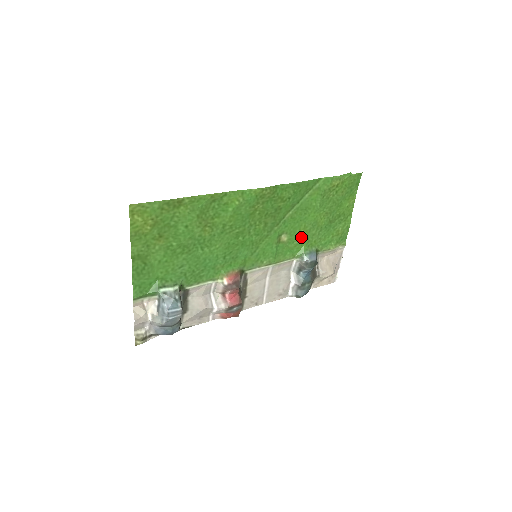
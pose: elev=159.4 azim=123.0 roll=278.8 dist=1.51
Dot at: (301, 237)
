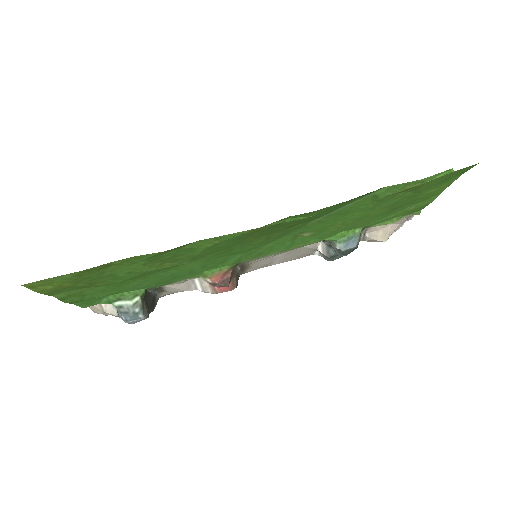
Dot at: (336, 229)
